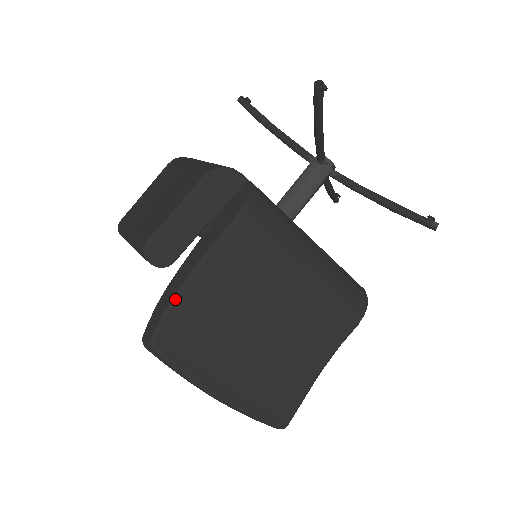
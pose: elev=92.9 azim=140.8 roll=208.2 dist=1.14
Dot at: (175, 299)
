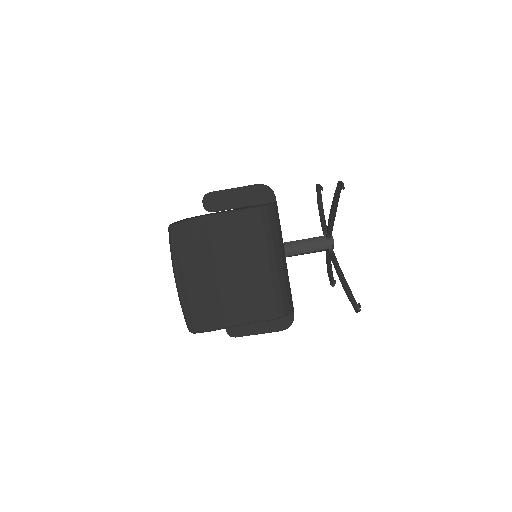
Dot at: (199, 218)
